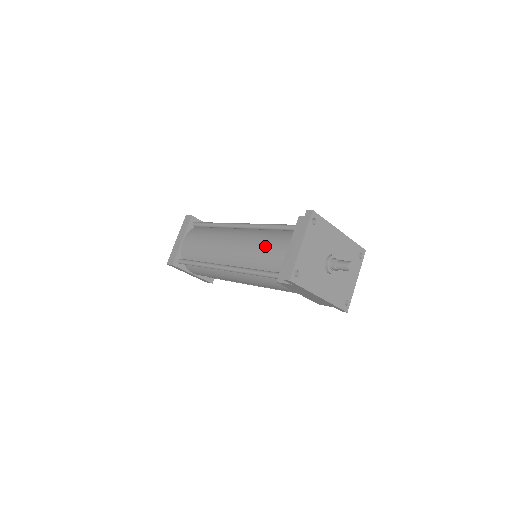
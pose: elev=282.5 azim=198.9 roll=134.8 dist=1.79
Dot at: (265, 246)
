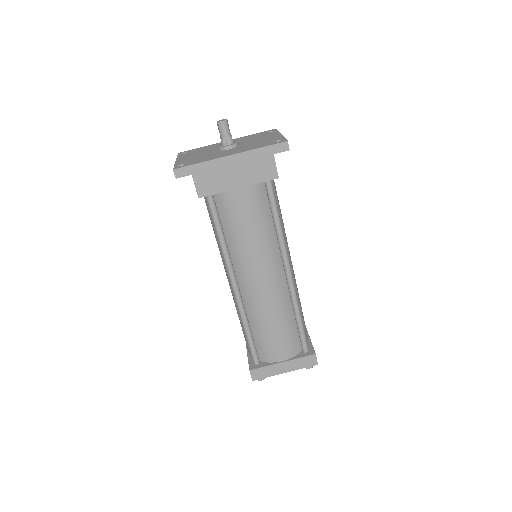
Dot at: occluded
